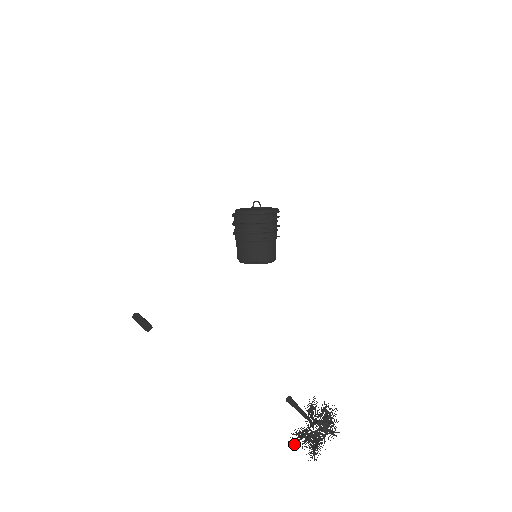
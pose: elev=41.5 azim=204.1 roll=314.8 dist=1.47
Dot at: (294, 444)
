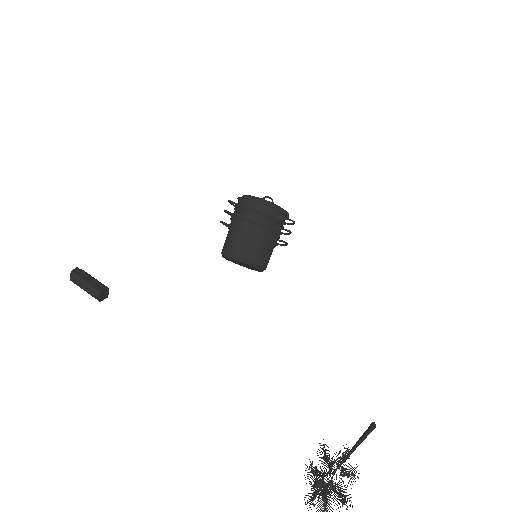
Dot at: (324, 498)
